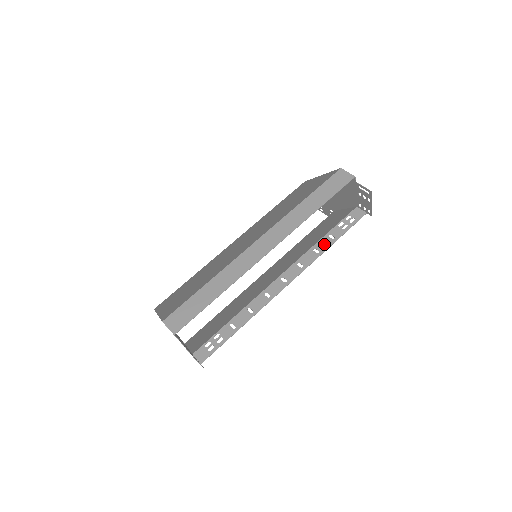
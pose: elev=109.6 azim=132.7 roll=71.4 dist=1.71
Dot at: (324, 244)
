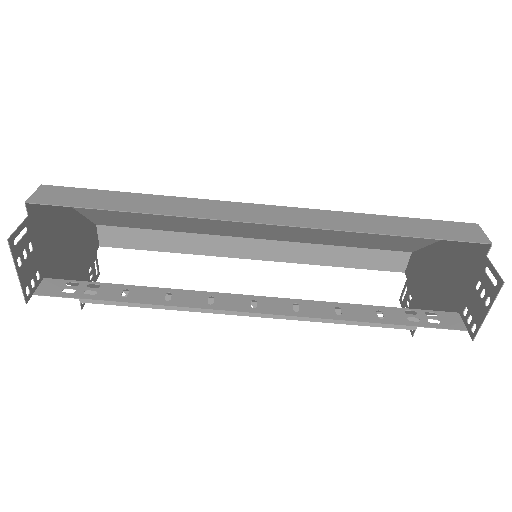
Dot at: (359, 312)
